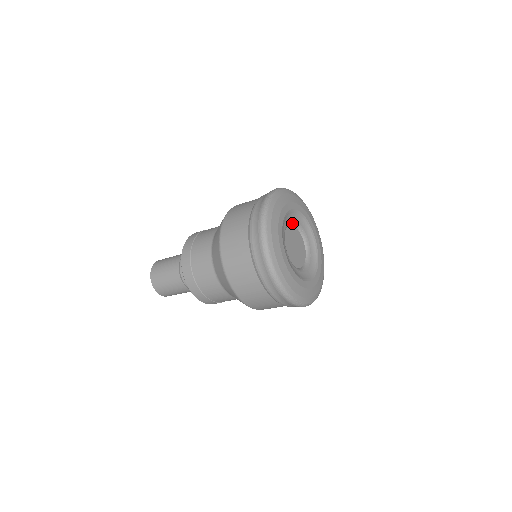
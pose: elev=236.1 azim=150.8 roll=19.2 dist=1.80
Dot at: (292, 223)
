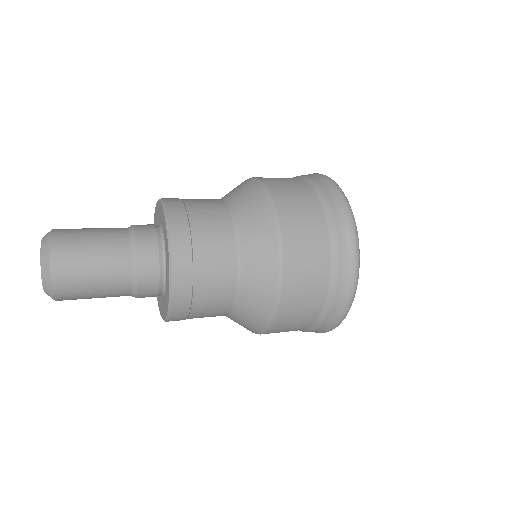
Dot at: occluded
